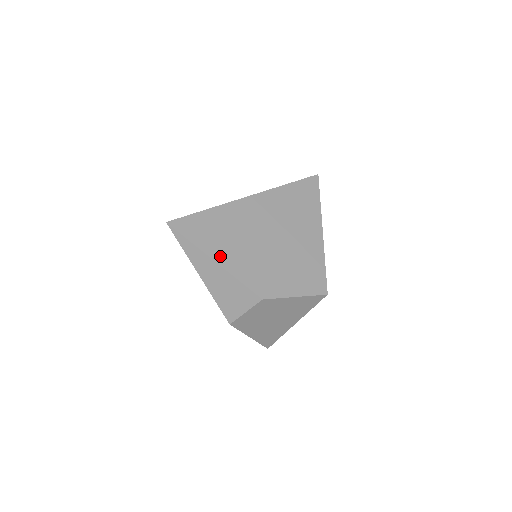
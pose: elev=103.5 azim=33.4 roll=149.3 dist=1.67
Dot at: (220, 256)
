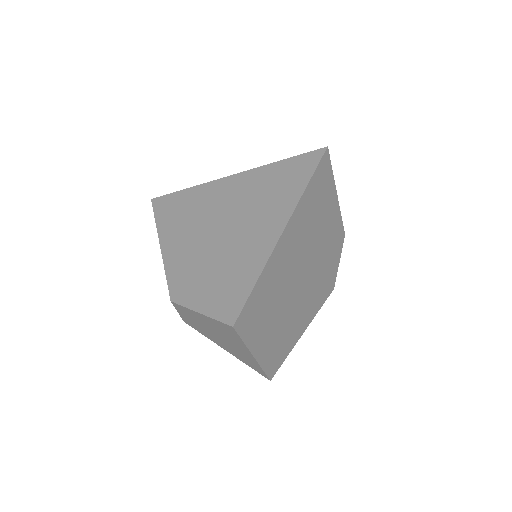
Dot at: (166, 242)
